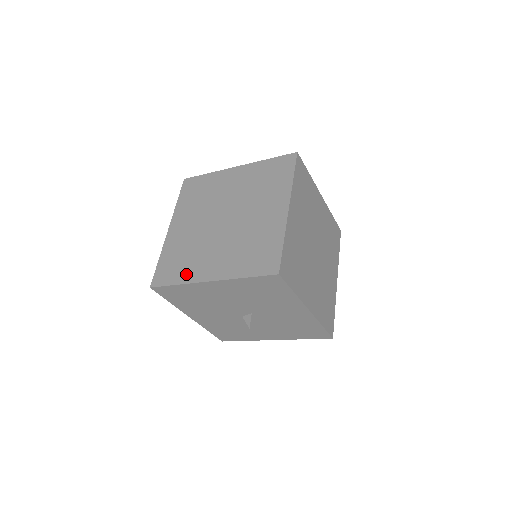
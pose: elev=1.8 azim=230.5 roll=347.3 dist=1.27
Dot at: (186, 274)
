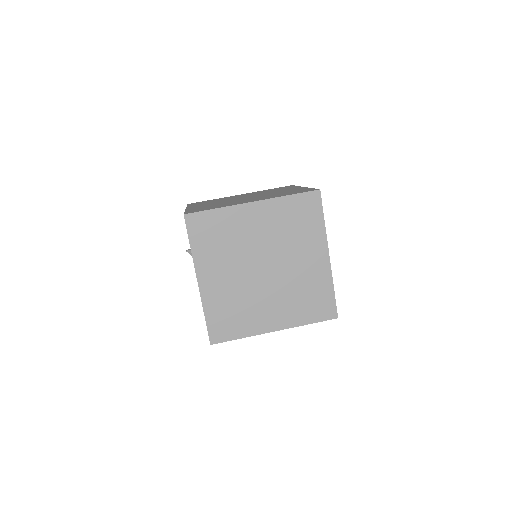
Dot at: (247, 328)
